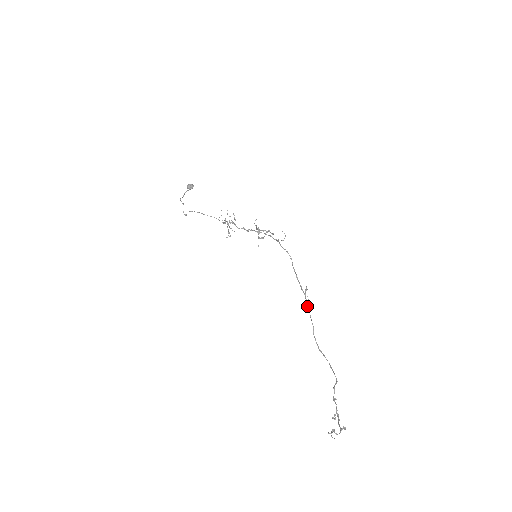
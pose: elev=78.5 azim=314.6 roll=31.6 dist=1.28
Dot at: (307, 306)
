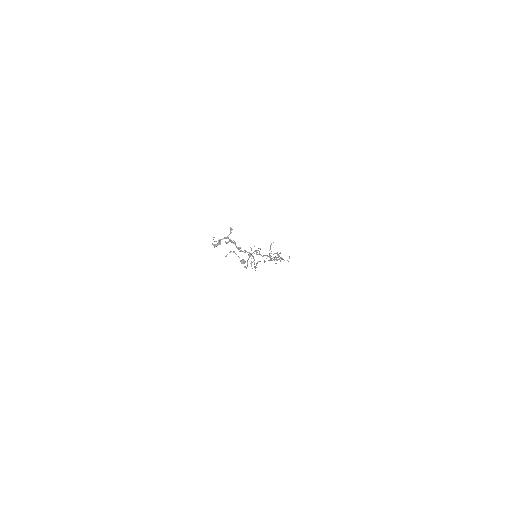
Dot at: (270, 259)
